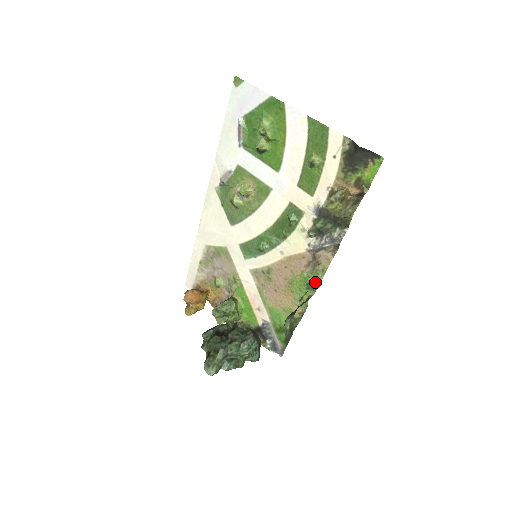
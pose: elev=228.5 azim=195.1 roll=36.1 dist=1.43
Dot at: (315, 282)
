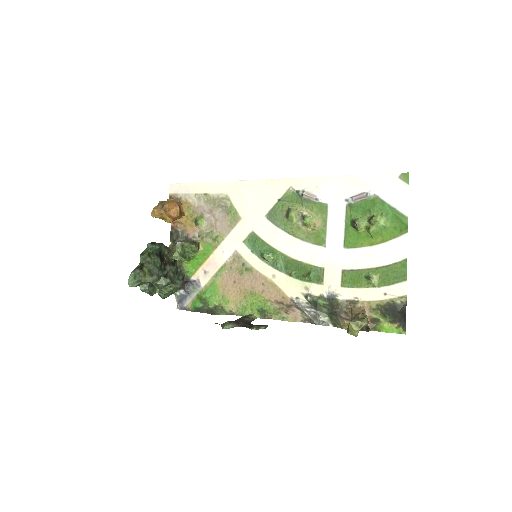
Dot at: (269, 315)
